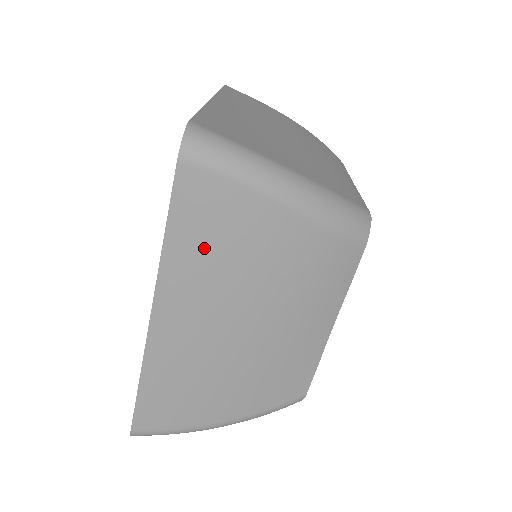
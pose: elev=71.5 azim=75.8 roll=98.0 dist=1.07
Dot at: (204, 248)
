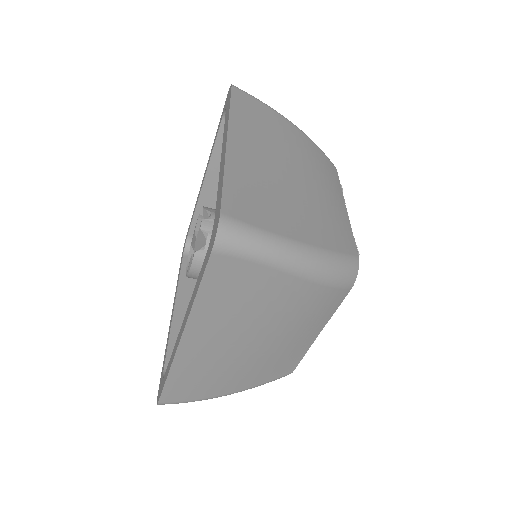
Dot at: (226, 302)
